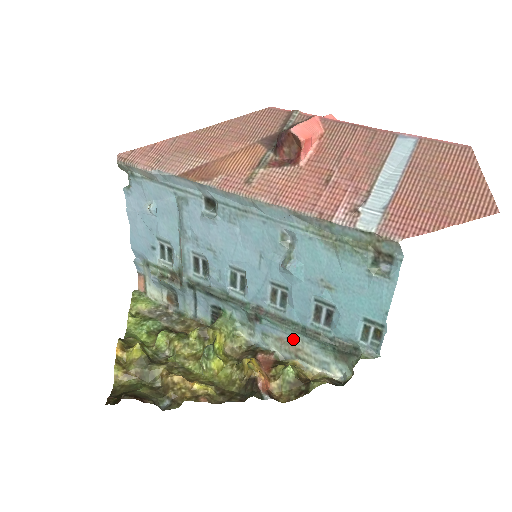
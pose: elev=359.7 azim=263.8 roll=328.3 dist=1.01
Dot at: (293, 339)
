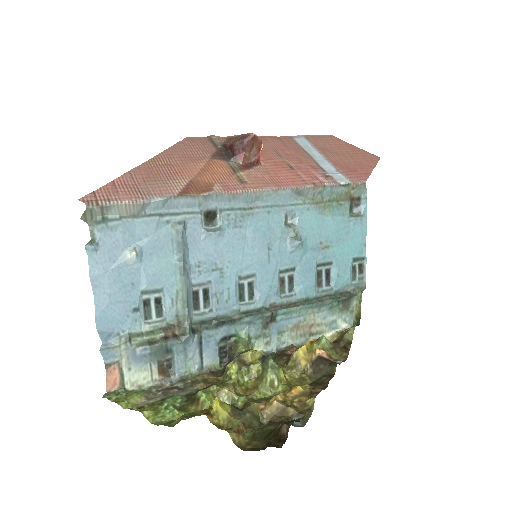
Dot at: (306, 318)
